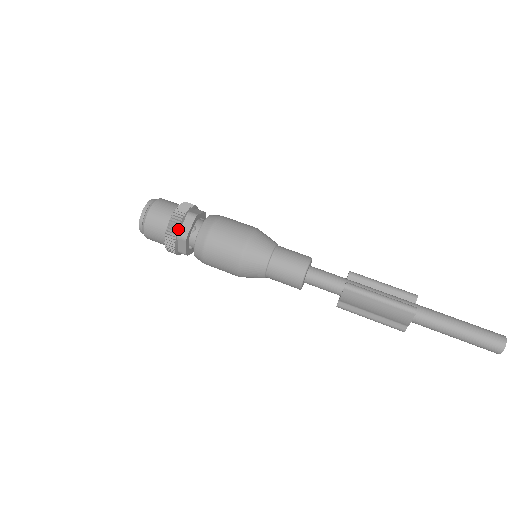
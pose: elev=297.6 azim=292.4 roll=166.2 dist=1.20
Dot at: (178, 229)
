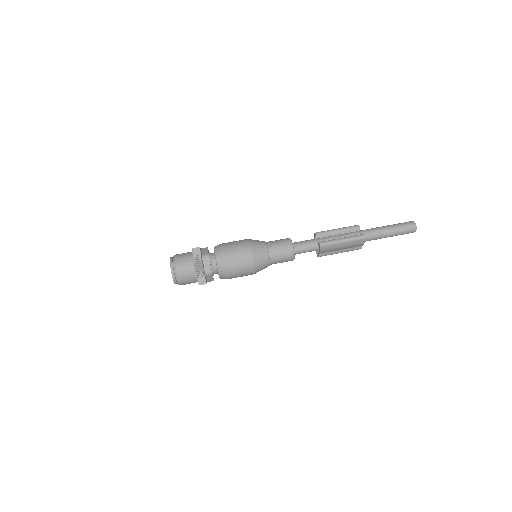
Dot at: (204, 271)
